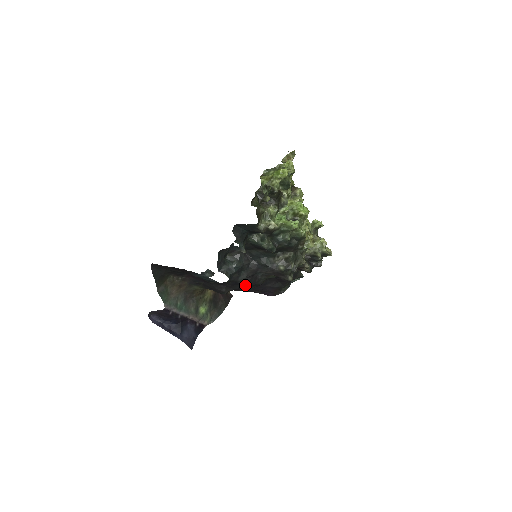
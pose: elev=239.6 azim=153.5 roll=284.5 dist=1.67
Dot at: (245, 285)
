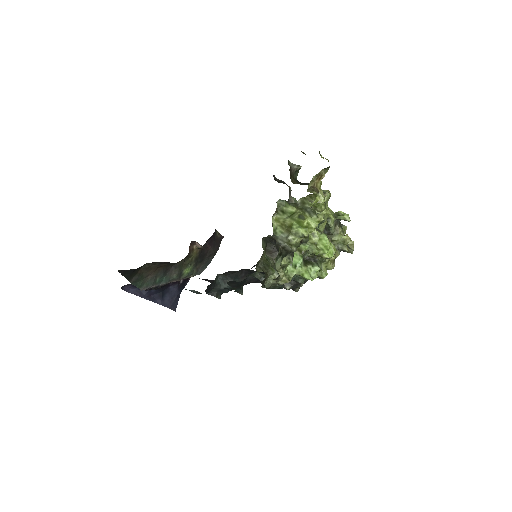
Dot at: occluded
